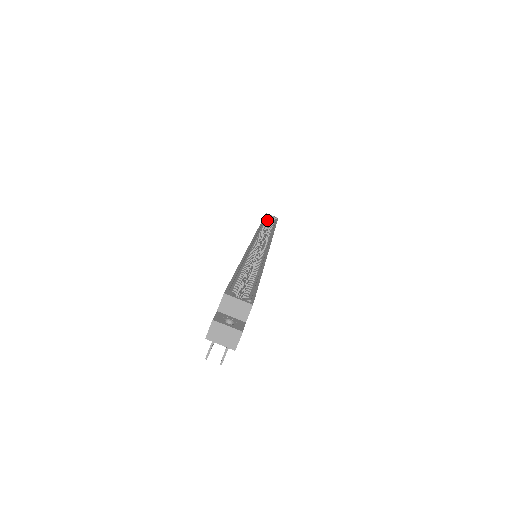
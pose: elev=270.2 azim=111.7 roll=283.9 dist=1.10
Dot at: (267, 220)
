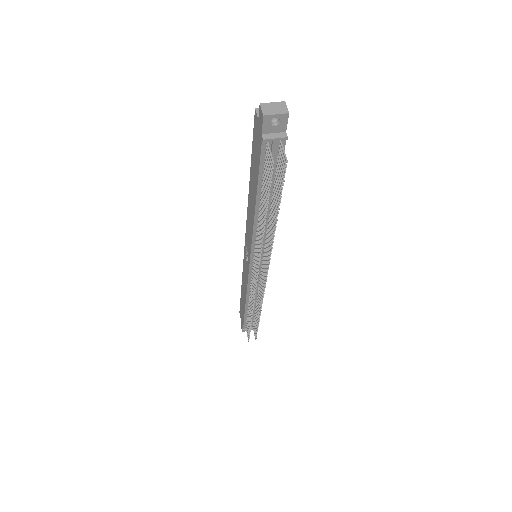
Dot at: occluded
